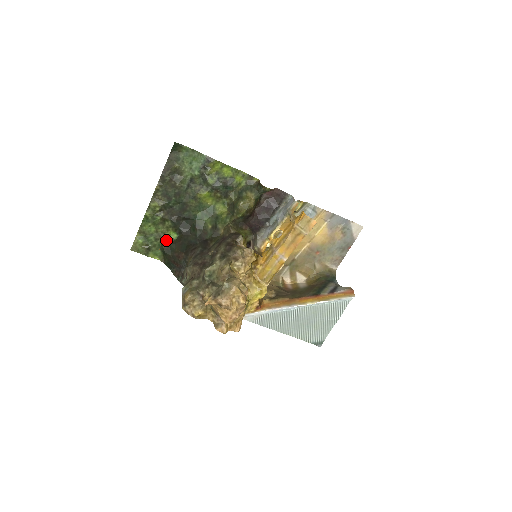
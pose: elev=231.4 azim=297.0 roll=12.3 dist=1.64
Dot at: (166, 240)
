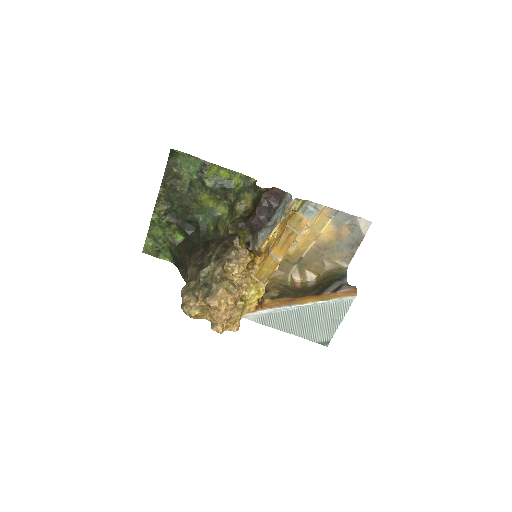
Dot at: (173, 242)
